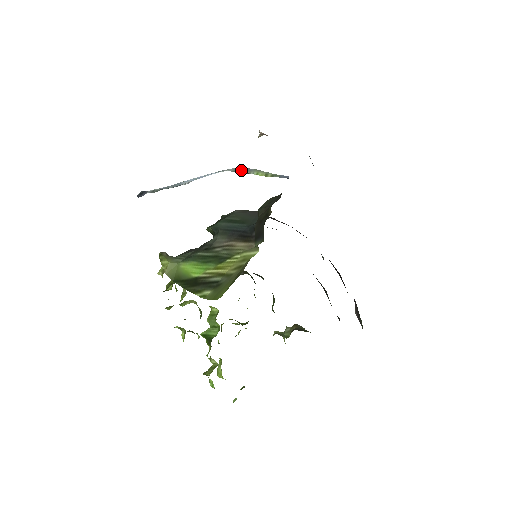
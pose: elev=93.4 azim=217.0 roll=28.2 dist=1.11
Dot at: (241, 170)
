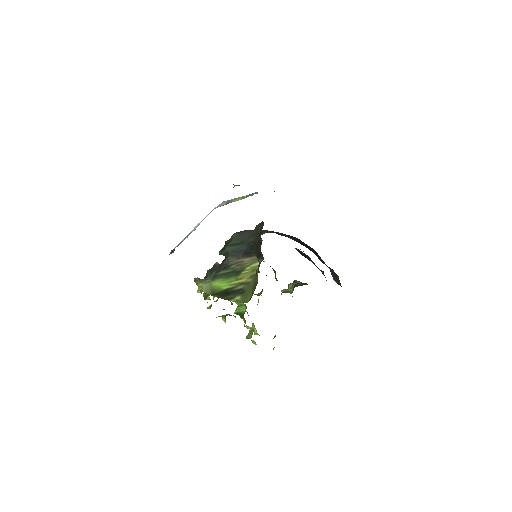
Dot at: (225, 203)
